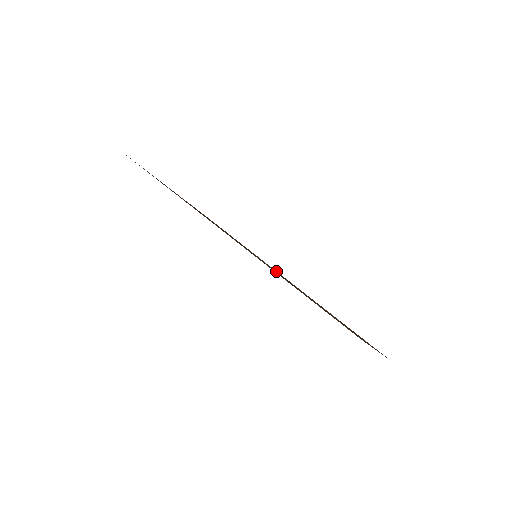
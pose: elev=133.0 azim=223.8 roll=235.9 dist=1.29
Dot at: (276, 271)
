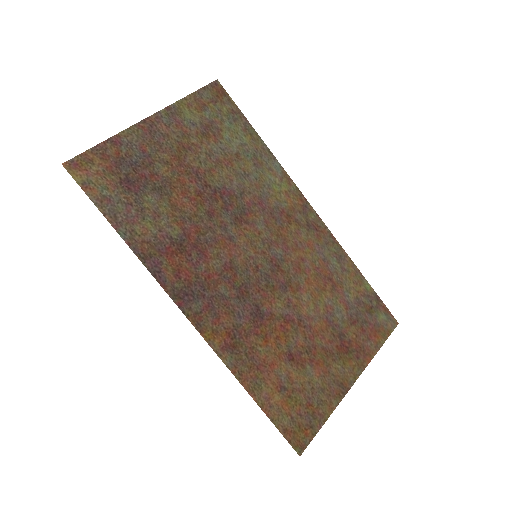
Dot at: (296, 216)
